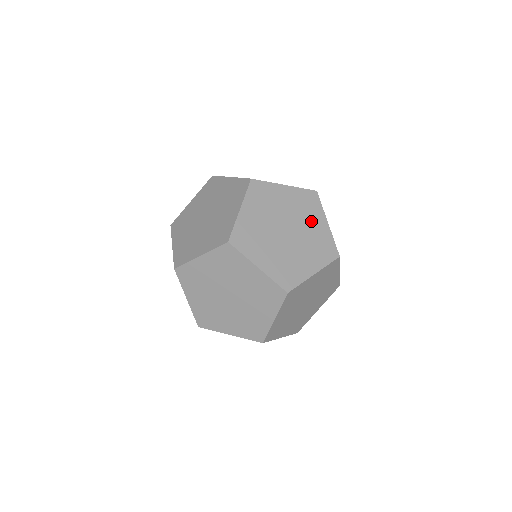
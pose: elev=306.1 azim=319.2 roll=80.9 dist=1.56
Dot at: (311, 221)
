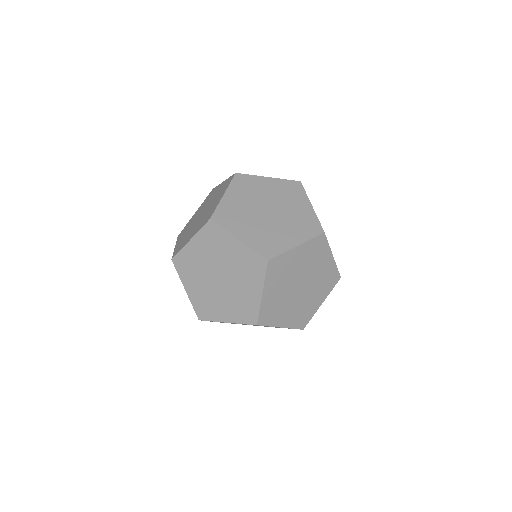
Dot at: (246, 283)
